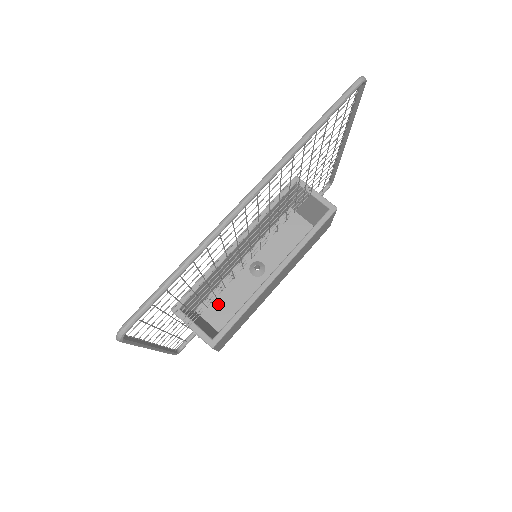
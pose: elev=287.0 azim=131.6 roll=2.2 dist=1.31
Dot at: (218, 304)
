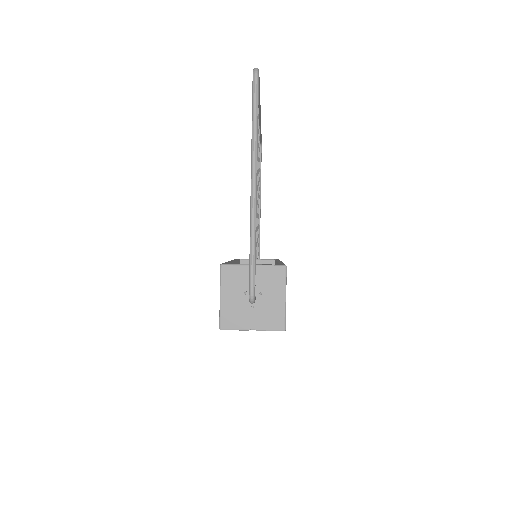
Dot at: occluded
